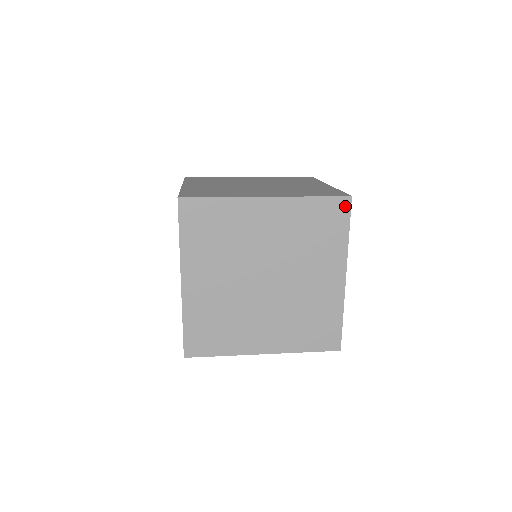
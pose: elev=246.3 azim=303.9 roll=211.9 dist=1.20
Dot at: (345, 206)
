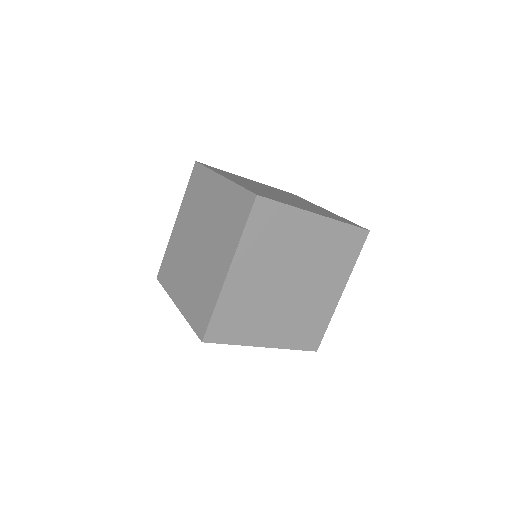
Dot at: (363, 237)
